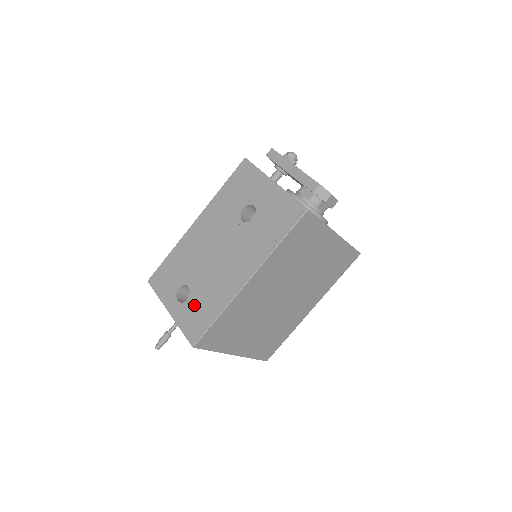
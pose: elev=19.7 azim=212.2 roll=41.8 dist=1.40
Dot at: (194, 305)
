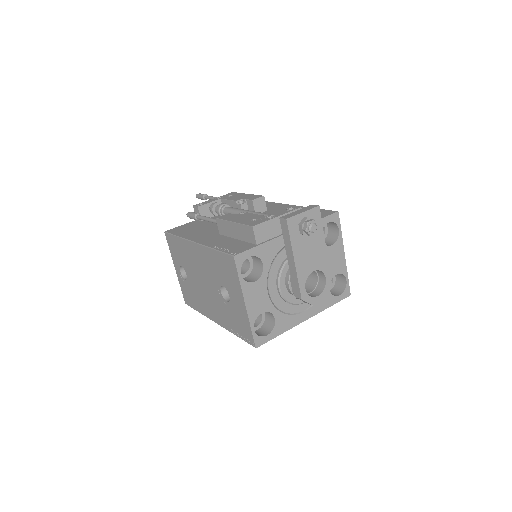
Dot at: (188, 288)
